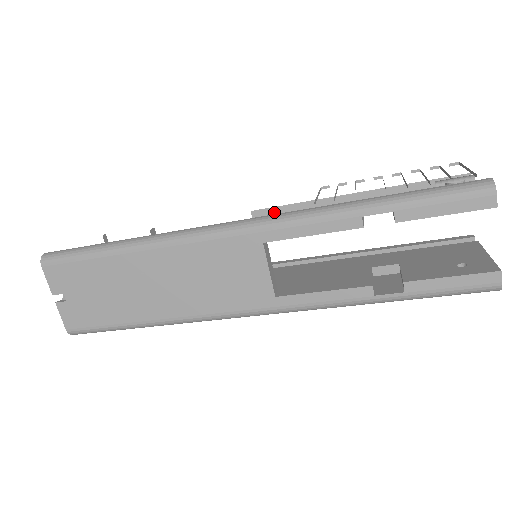
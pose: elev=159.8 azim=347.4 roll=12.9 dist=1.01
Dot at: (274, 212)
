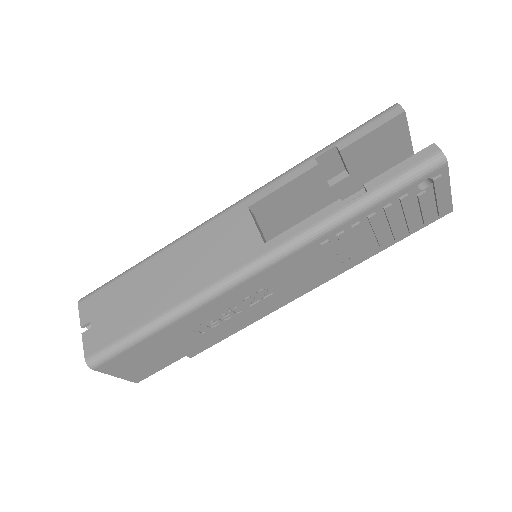
Dot at: occluded
